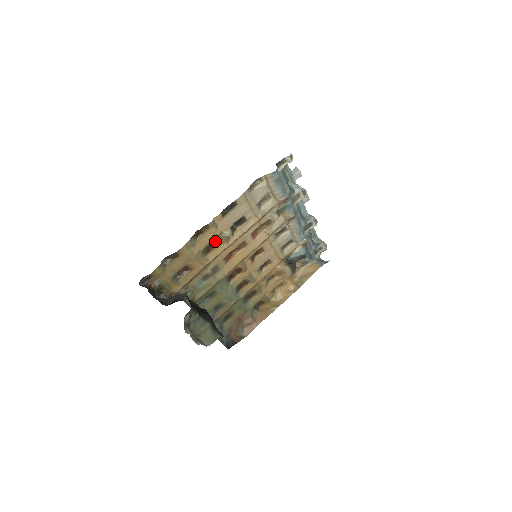
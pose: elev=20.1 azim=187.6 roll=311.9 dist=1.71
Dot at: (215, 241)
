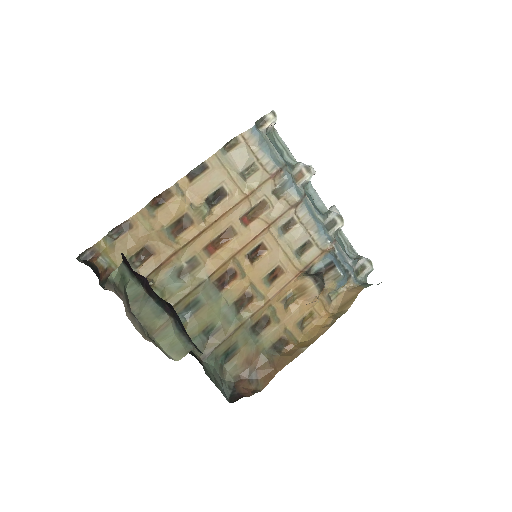
Dot at: (186, 218)
